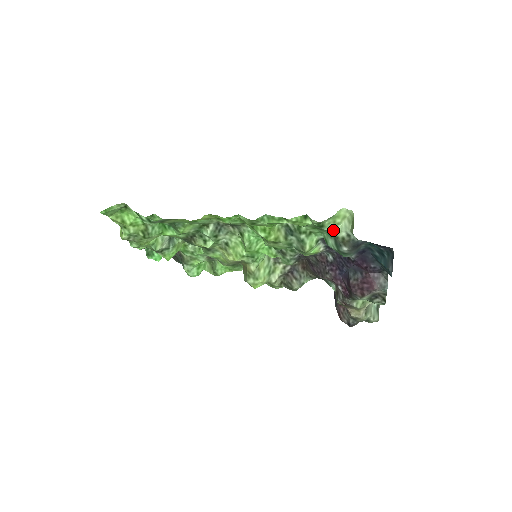
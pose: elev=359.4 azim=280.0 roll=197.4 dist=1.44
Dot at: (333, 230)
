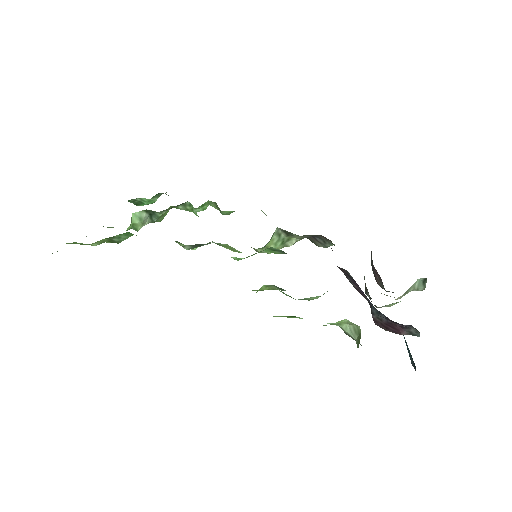
Dot at: occluded
